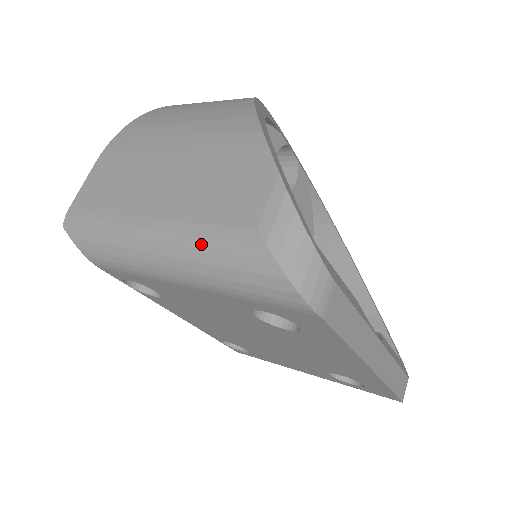
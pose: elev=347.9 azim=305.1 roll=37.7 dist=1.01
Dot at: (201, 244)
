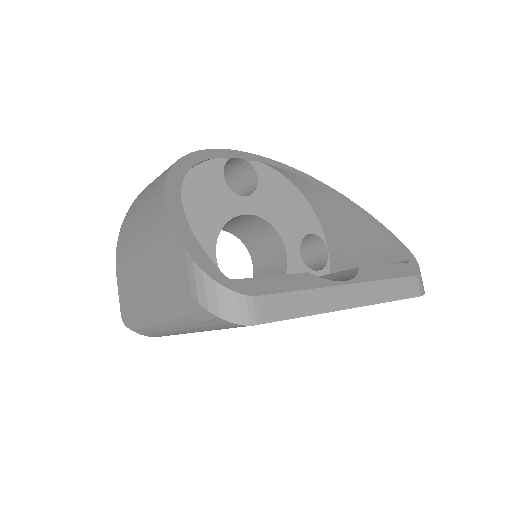
Dot at: (177, 313)
